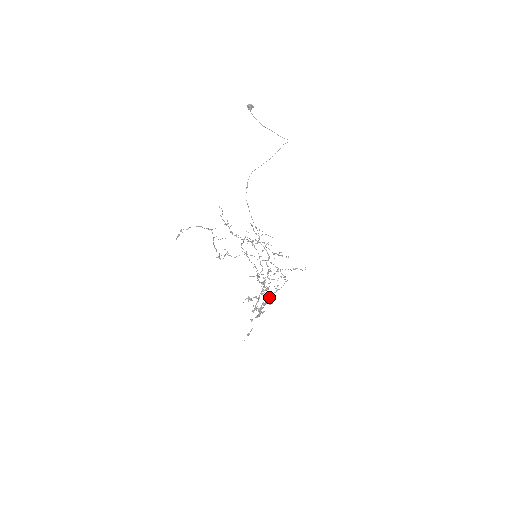
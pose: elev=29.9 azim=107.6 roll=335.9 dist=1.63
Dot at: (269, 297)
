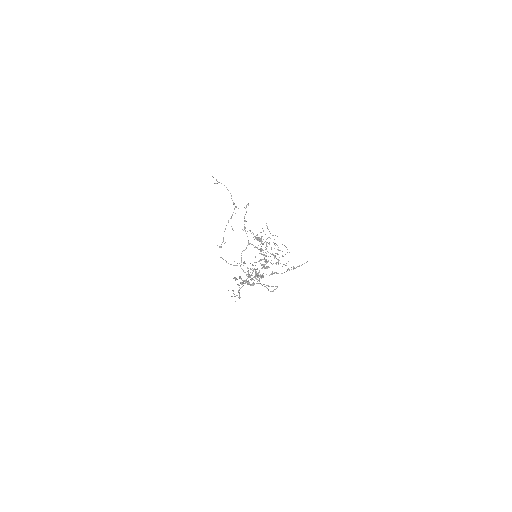
Dot at: (262, 276)
